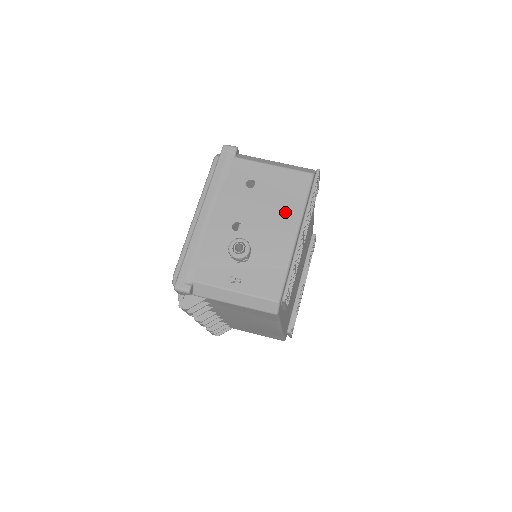
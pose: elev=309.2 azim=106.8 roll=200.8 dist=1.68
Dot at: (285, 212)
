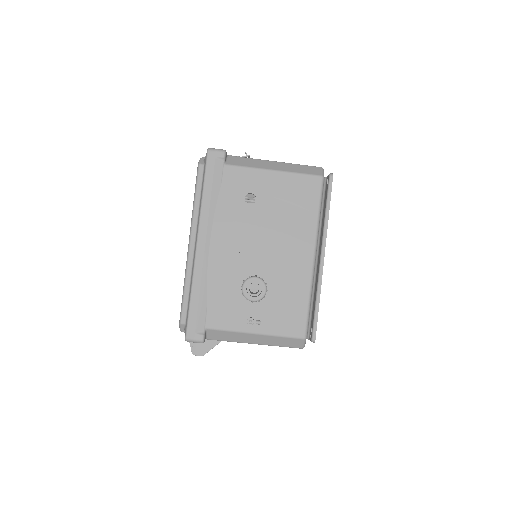
Dot at: (297, 231)
